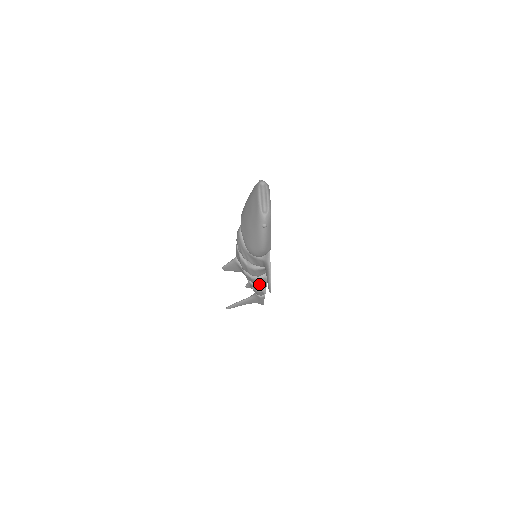
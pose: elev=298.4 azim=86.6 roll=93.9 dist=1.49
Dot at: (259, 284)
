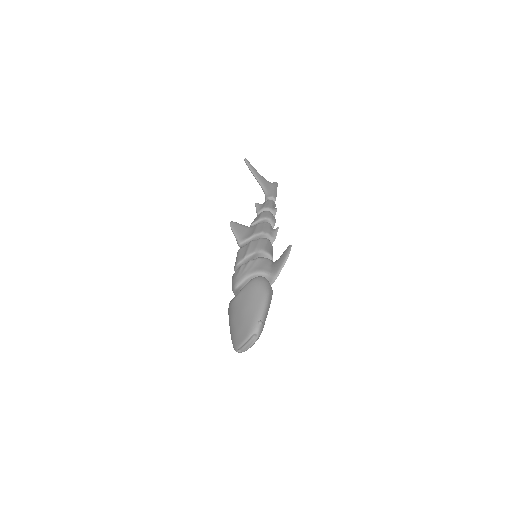
Dot at: occluded
